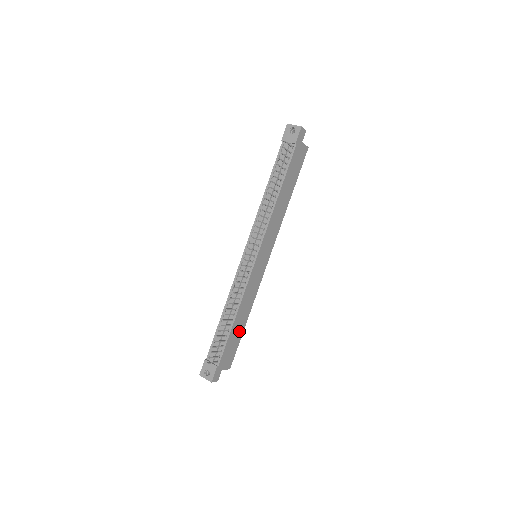
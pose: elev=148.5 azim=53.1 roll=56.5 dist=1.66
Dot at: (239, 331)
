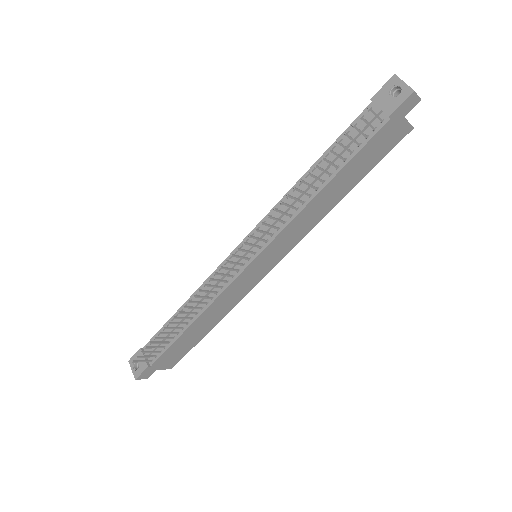
Dot at: (196, 336)
